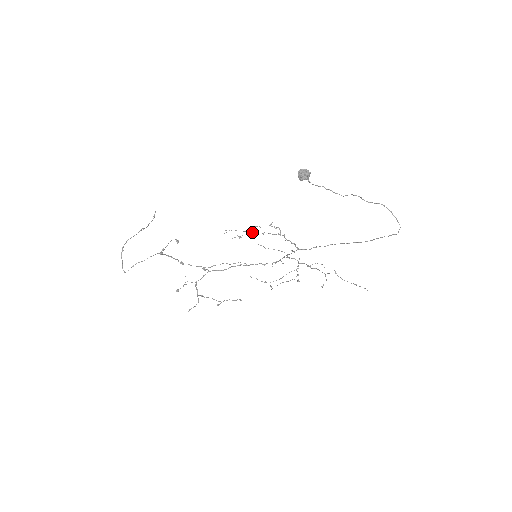
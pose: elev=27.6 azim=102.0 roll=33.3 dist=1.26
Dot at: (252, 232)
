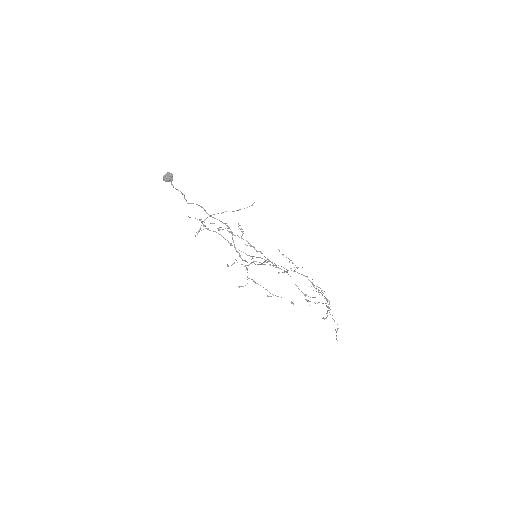
Dot at: (225, 228)
